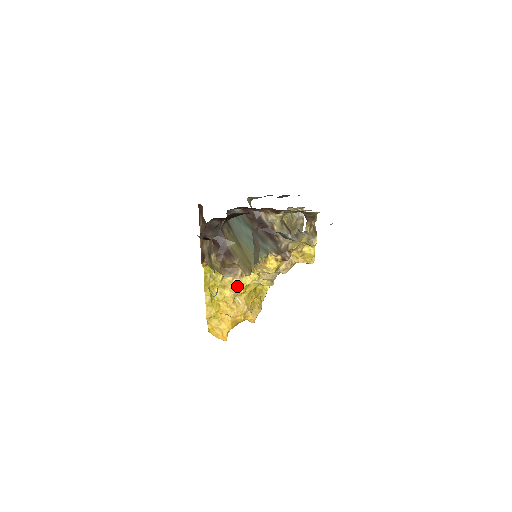
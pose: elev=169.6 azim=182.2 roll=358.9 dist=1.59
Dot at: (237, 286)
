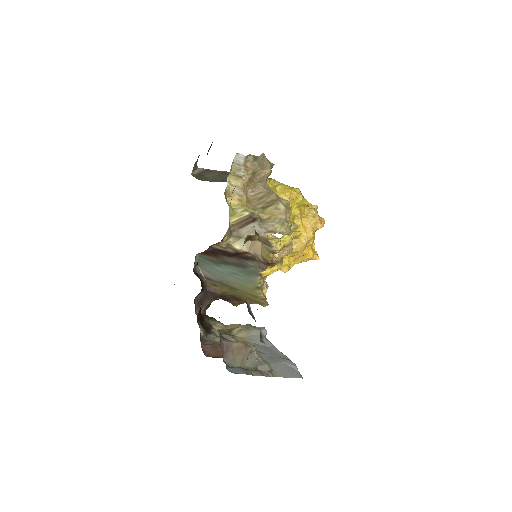
Dot at: occluded
